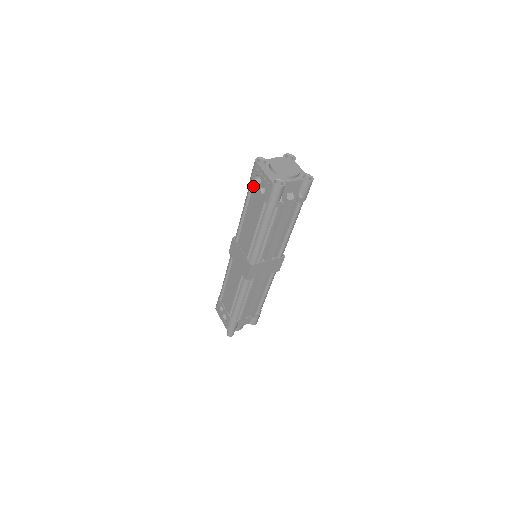
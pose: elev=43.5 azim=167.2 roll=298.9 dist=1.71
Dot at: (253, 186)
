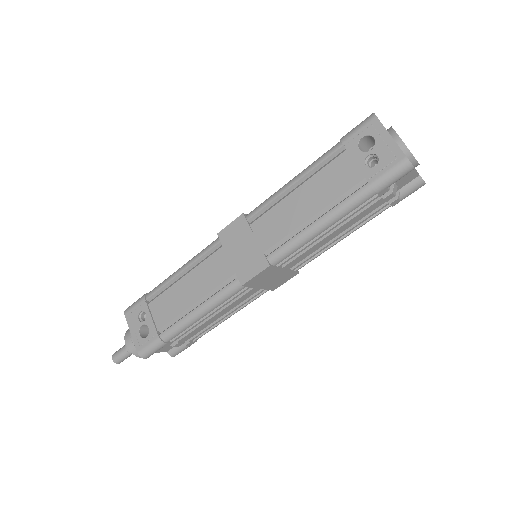
Dot at: (349, 149)
